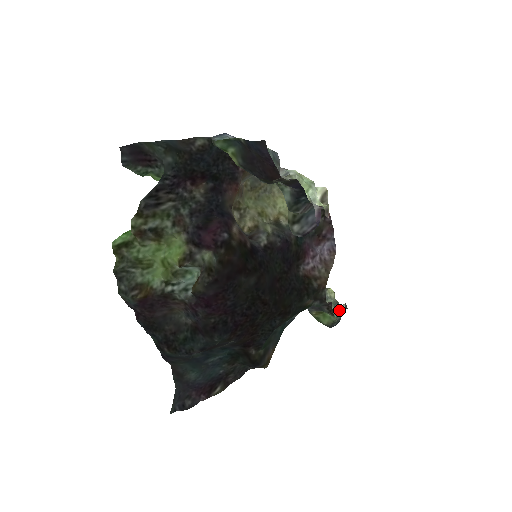
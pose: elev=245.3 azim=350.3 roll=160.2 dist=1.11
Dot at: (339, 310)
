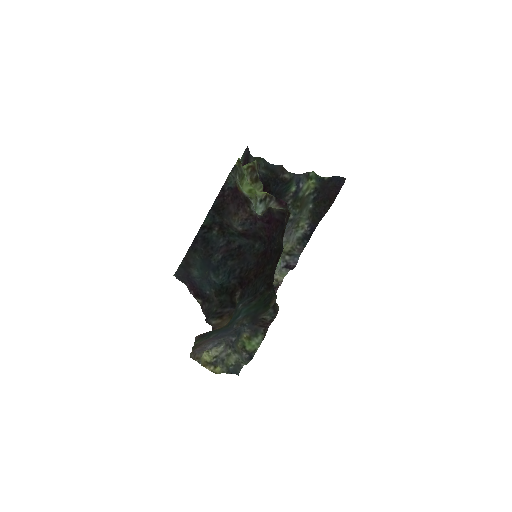
Dot at: (243, 362)
